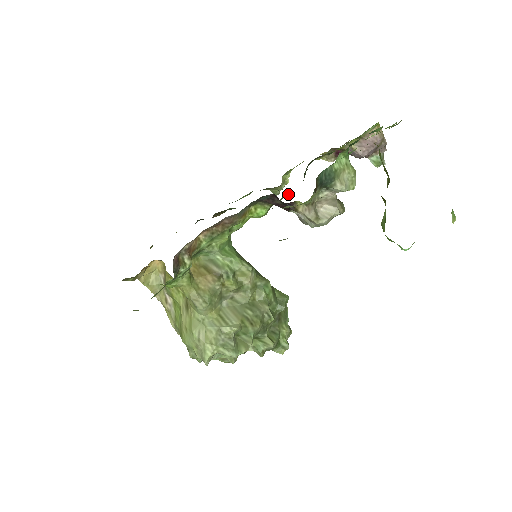
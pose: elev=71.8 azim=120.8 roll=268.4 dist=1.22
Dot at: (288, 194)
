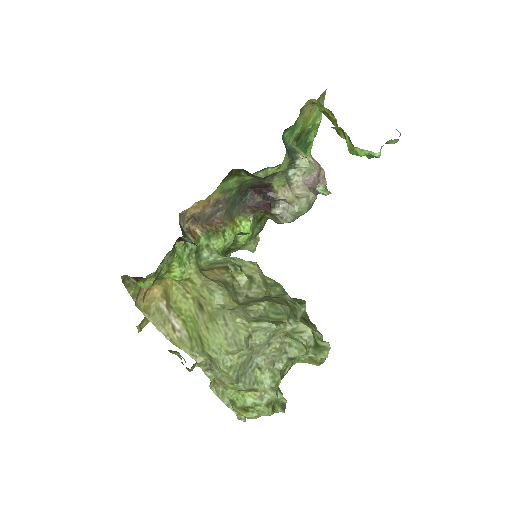
Dot at: (264, 220)
